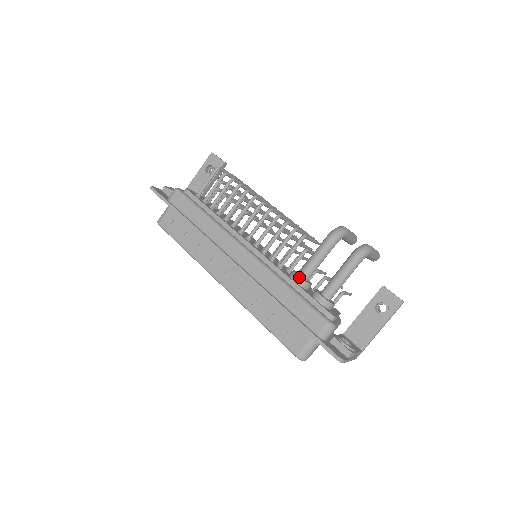
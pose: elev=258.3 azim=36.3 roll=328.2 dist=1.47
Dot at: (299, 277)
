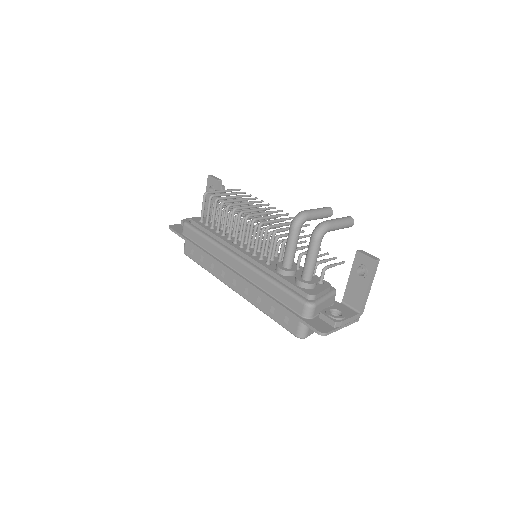
Dot at: (280, 269)
